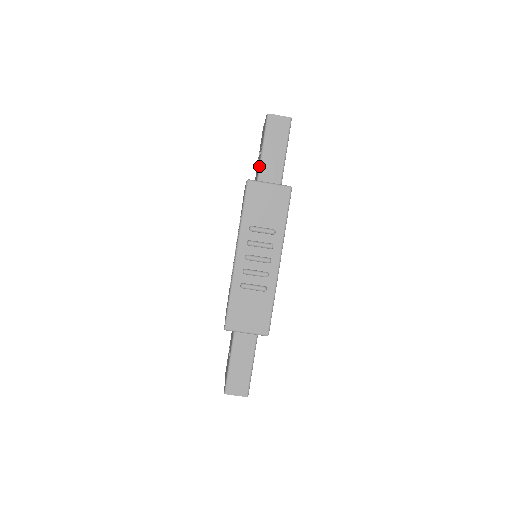
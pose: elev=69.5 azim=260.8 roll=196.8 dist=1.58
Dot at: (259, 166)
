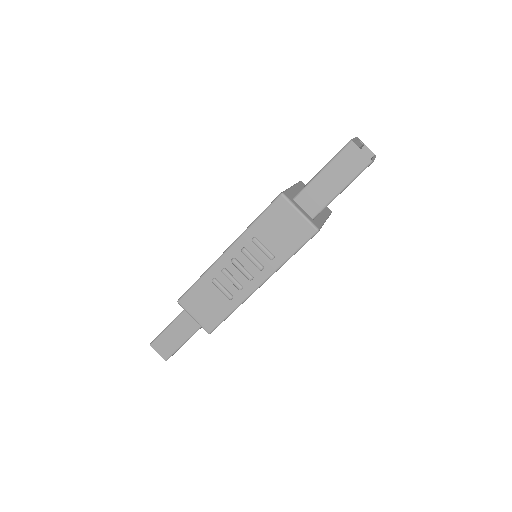
Dot at: (305, 186)
